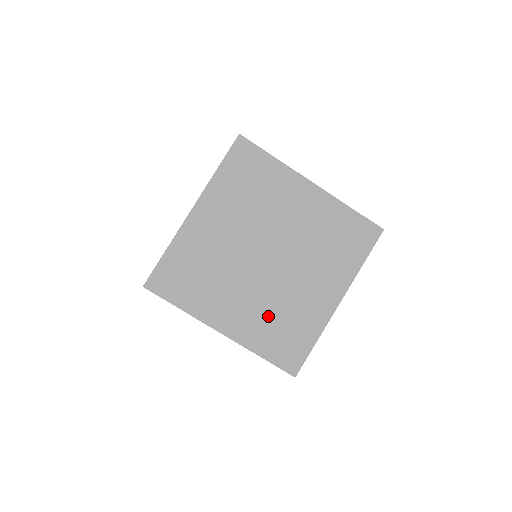
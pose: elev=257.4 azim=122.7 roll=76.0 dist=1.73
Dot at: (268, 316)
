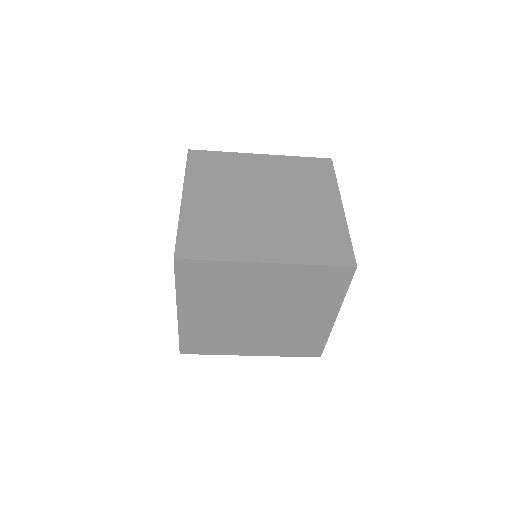
Dot at: (280, 340)
